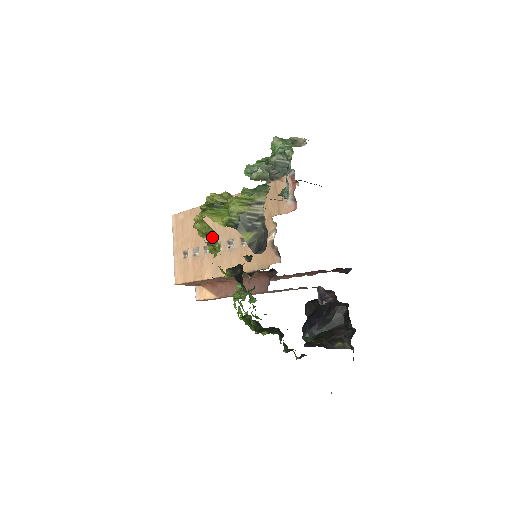
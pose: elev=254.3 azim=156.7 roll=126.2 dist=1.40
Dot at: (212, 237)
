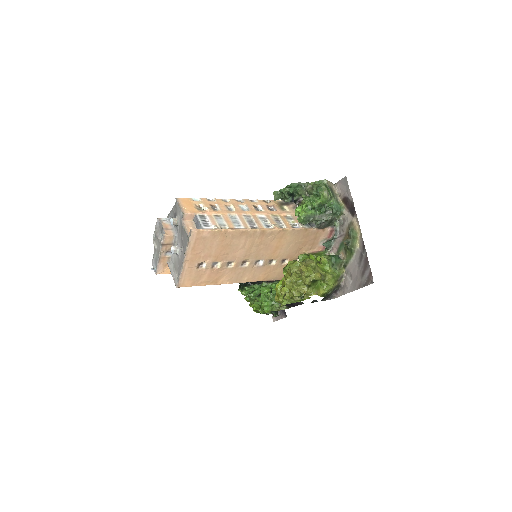
Dot at: (304, 299)
